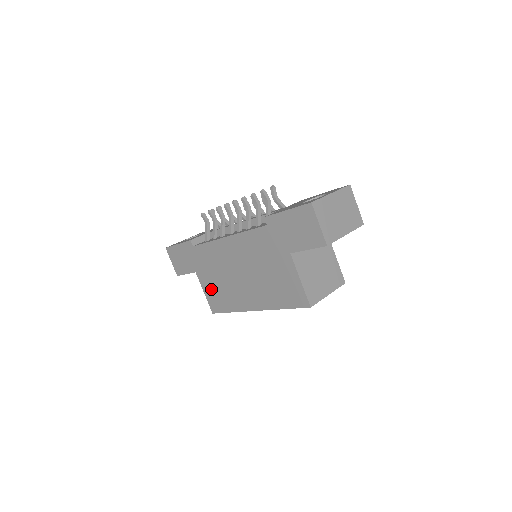
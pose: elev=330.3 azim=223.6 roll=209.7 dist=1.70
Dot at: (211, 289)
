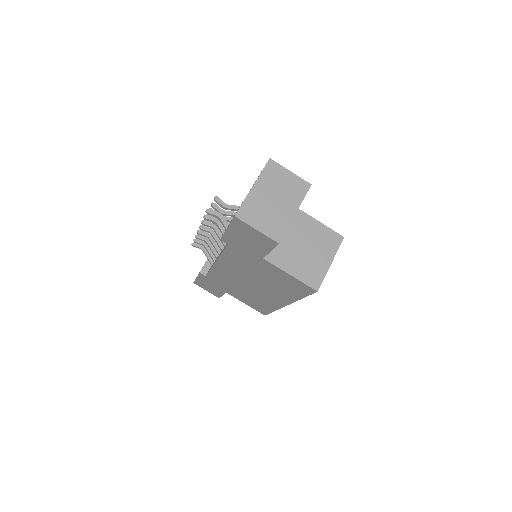
Dot at: (246, 300)
